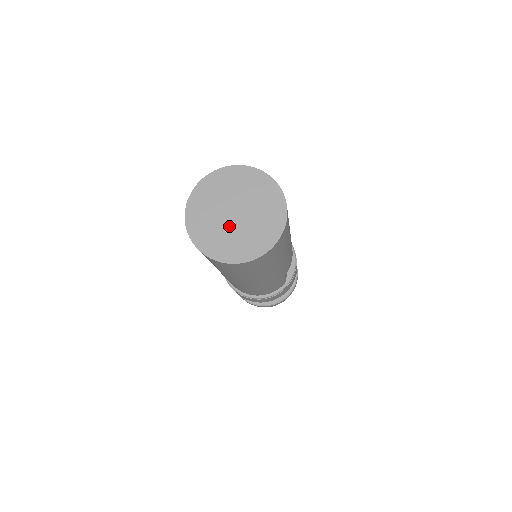
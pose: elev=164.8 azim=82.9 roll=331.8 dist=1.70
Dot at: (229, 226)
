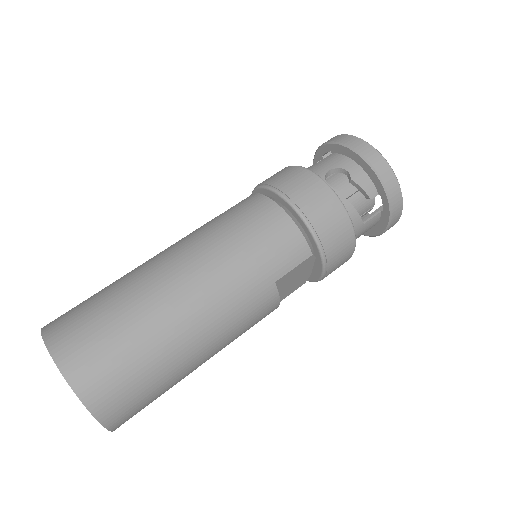
Dot at: occluded
